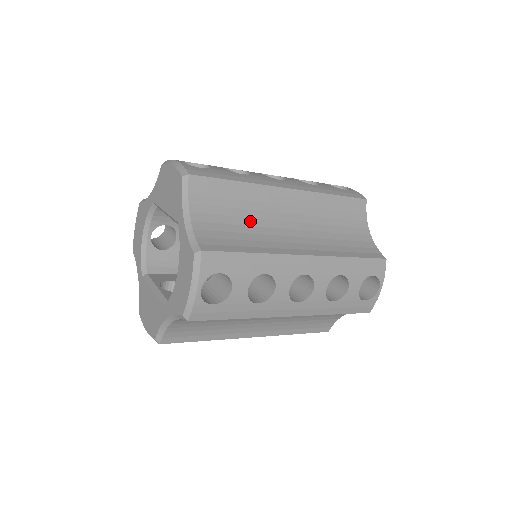
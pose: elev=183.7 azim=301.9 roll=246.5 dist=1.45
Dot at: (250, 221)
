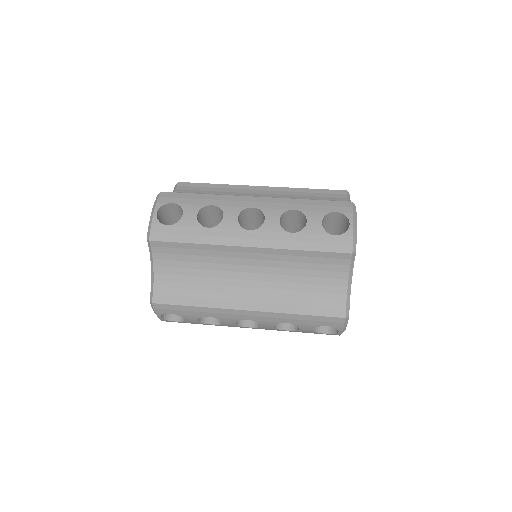
Dot at: (206, 272)
